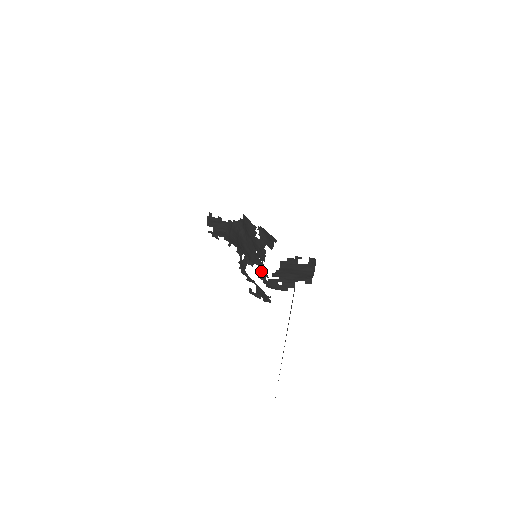
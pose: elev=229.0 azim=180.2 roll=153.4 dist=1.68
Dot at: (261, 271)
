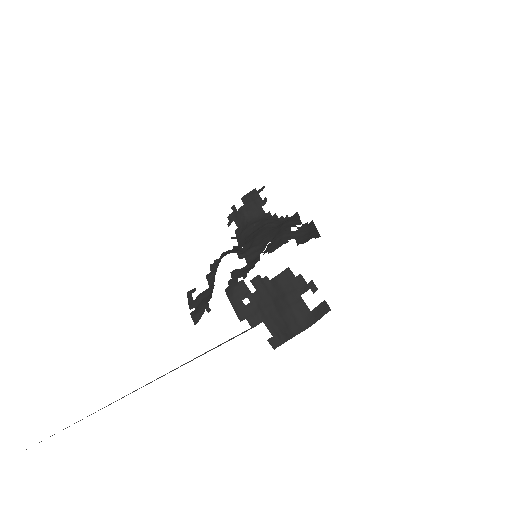
Dot at: (244, 269)
